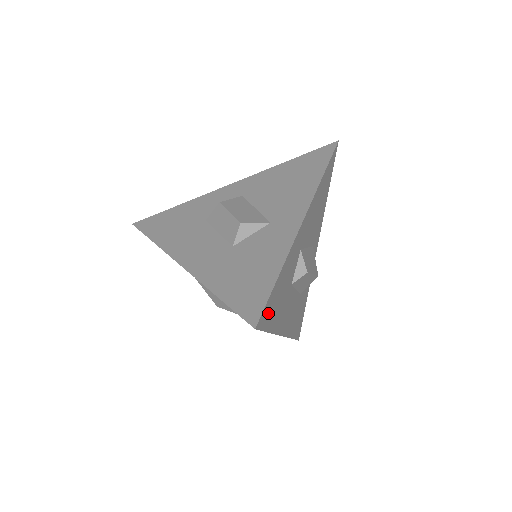
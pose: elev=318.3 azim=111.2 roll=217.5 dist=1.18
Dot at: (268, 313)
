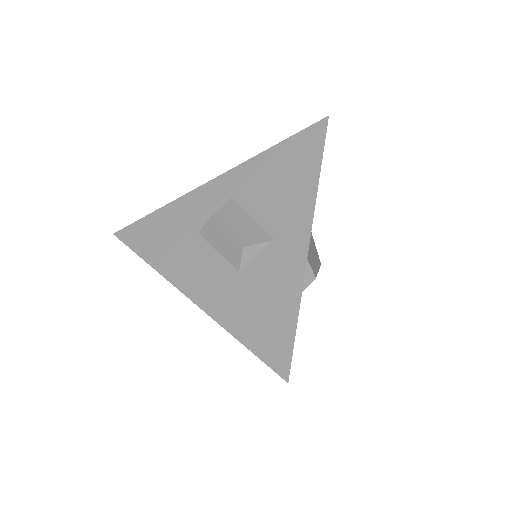
Dot at: occluded
